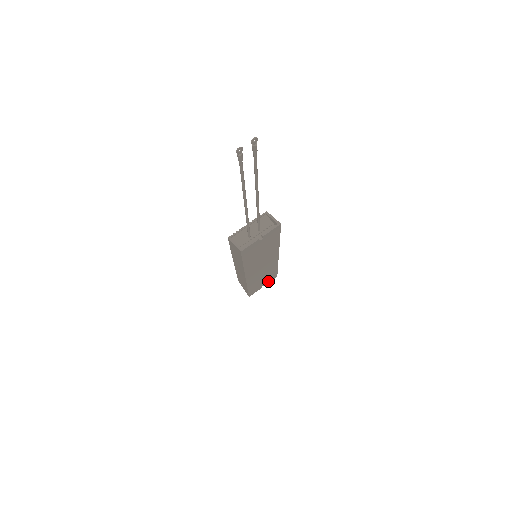
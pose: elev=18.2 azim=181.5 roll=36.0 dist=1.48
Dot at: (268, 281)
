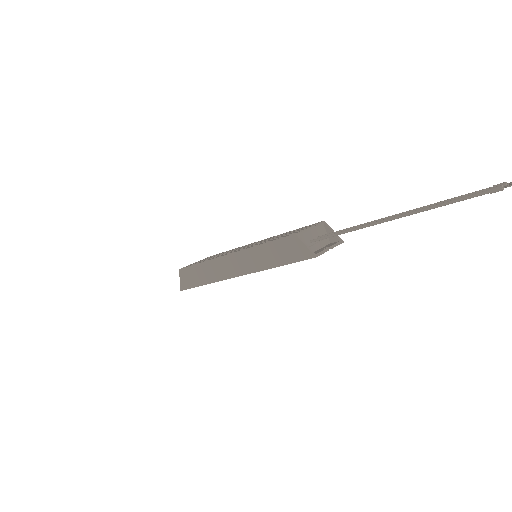
Dot at: occluded
